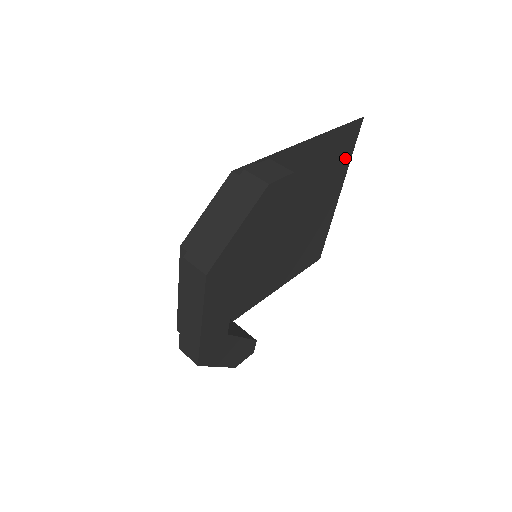
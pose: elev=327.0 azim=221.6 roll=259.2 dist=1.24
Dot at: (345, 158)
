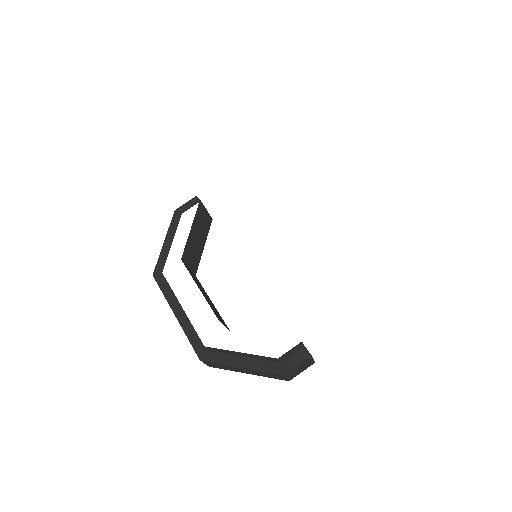
Dot at: occluded
